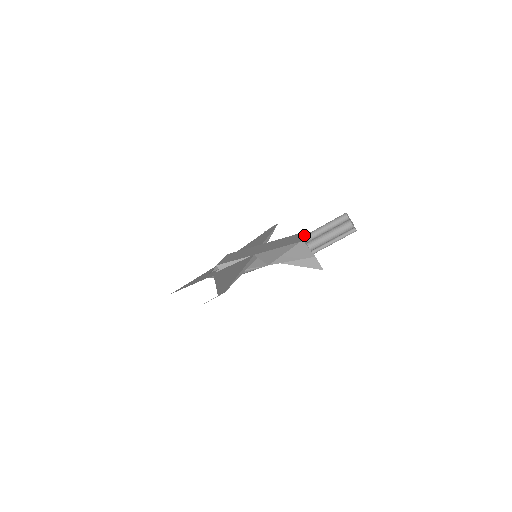
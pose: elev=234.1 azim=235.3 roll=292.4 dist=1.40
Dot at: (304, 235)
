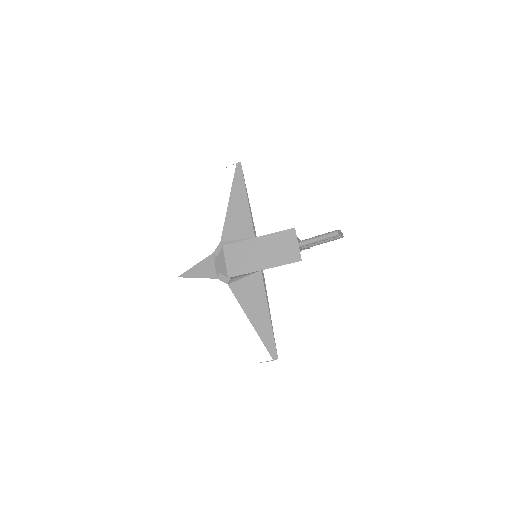
Dot at: (297, 238)
